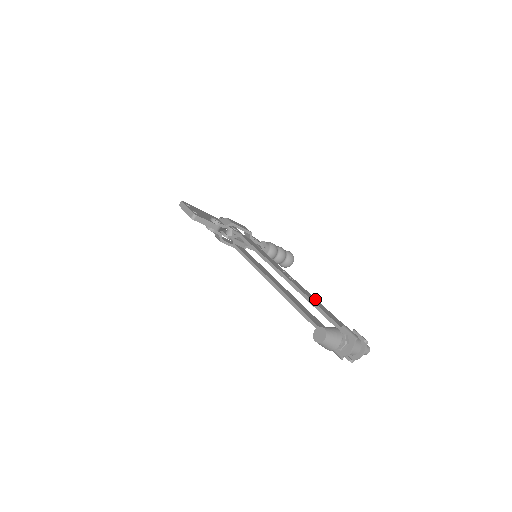
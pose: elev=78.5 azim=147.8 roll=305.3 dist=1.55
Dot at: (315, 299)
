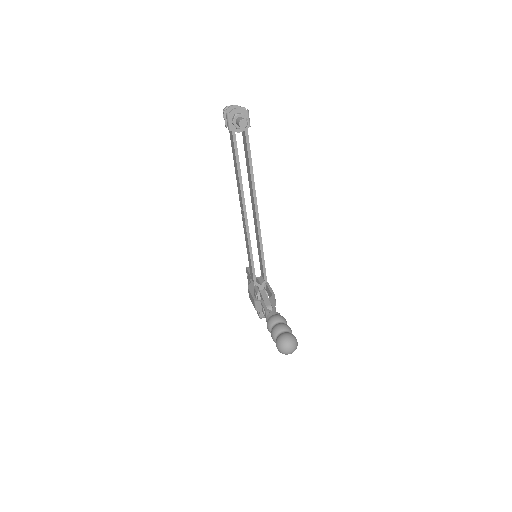
Dot at: (253, 175)
